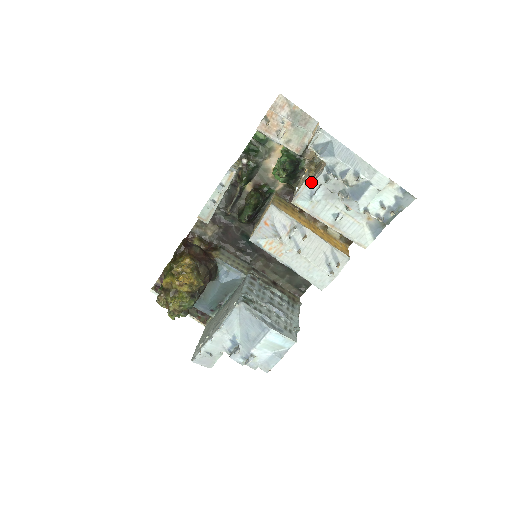
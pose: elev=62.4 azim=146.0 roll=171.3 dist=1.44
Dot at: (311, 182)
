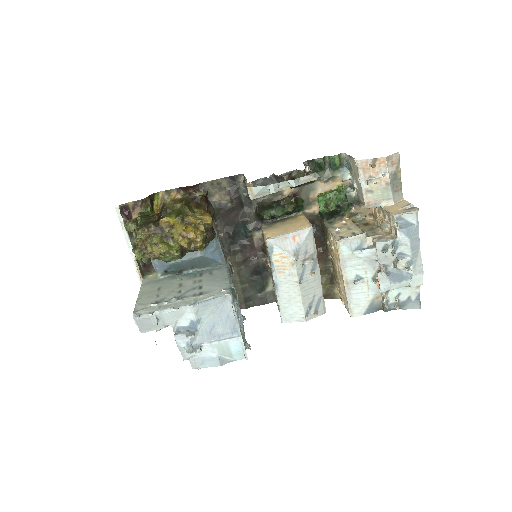
Dot at: (365, 238)
